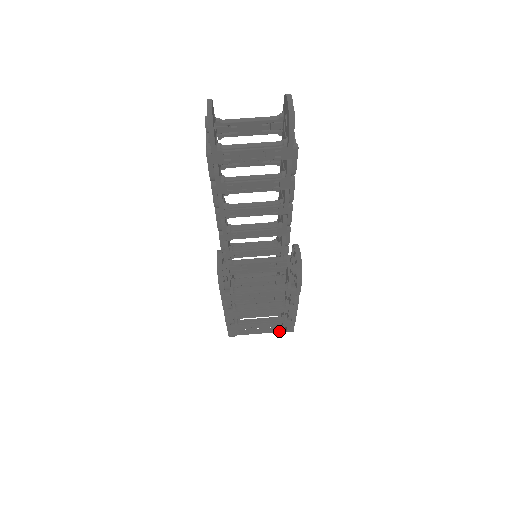
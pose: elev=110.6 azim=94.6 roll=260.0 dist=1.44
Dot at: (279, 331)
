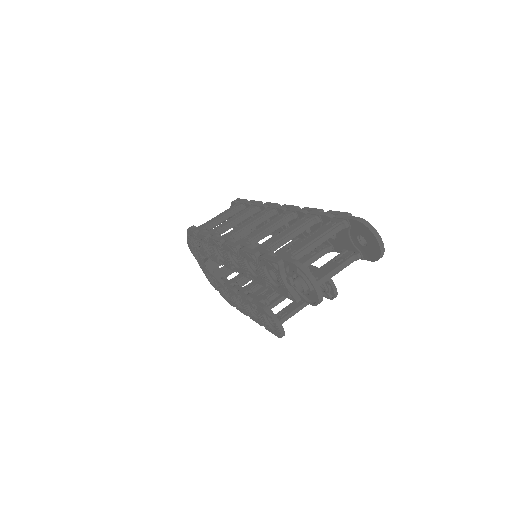
Dot at: occluded
